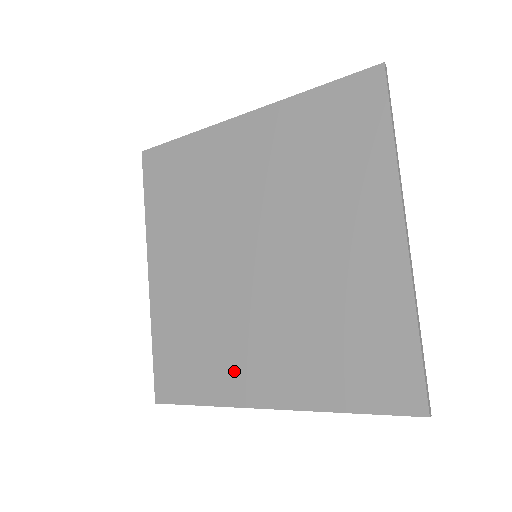
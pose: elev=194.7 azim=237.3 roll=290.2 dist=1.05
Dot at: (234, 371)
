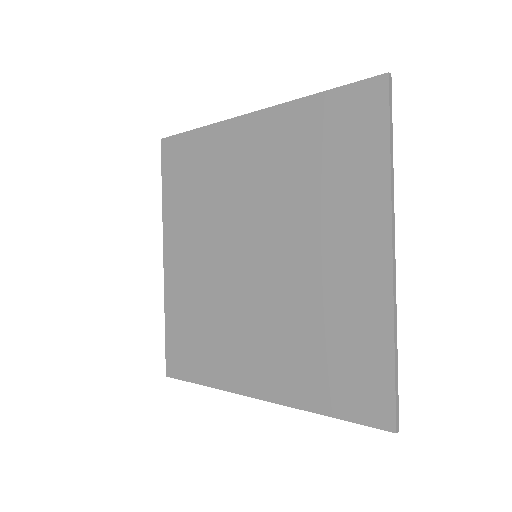
Dot at: (231, 360)
